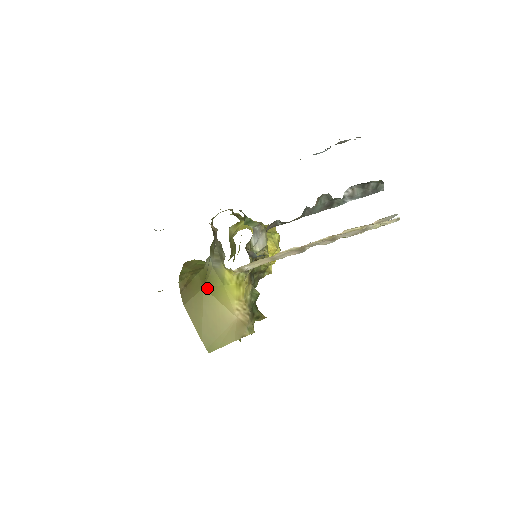
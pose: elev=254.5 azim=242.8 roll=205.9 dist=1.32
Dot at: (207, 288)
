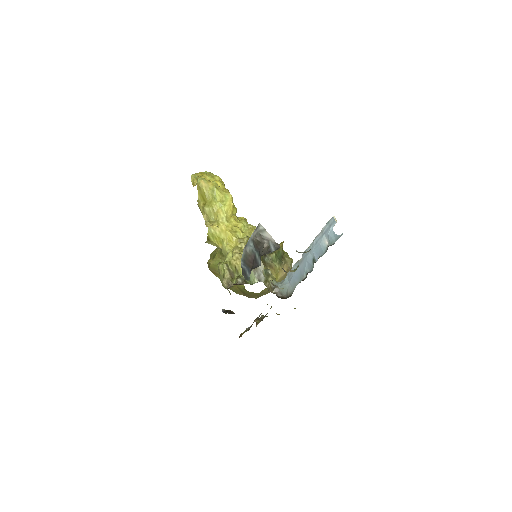
Dot at: occluded
